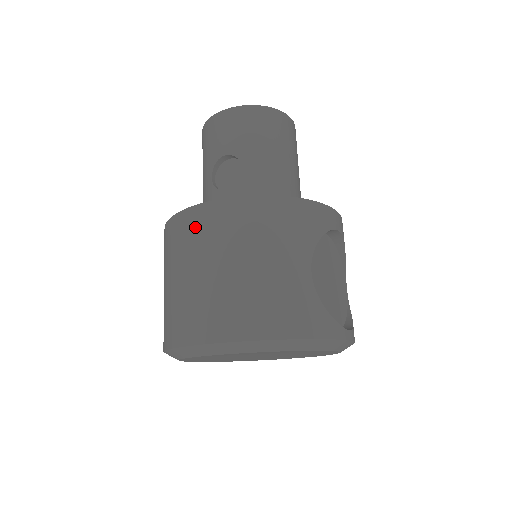
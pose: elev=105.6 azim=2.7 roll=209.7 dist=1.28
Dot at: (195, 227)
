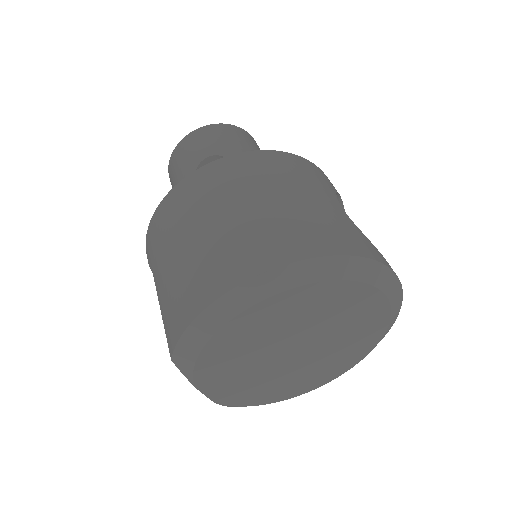
Dot at: (202, 185)
